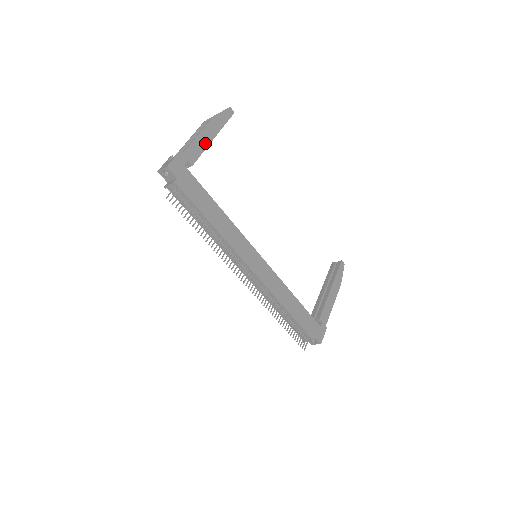
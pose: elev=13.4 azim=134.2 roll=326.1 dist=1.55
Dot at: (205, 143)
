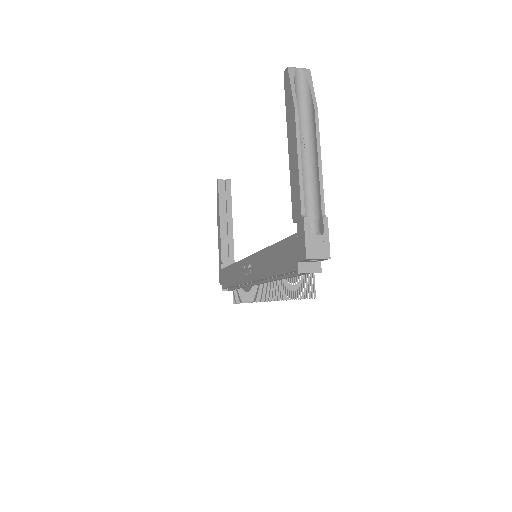
Dot at: occluded
